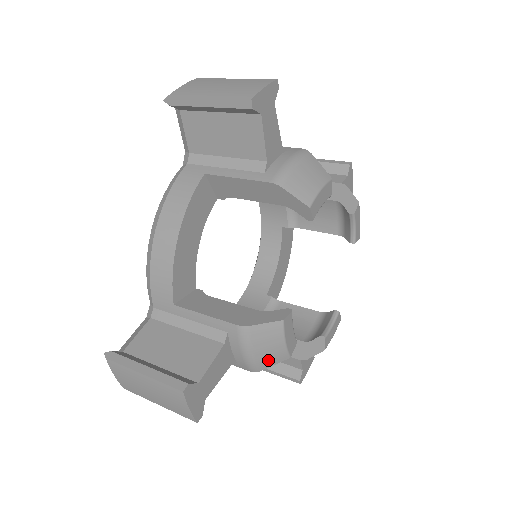
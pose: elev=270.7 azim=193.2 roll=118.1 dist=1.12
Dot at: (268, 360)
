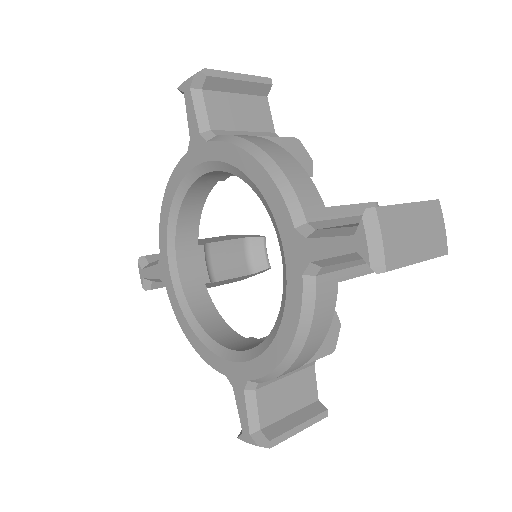
Dot at: occluded
